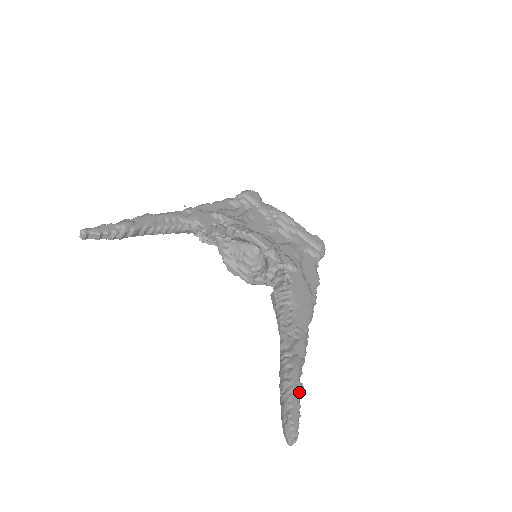
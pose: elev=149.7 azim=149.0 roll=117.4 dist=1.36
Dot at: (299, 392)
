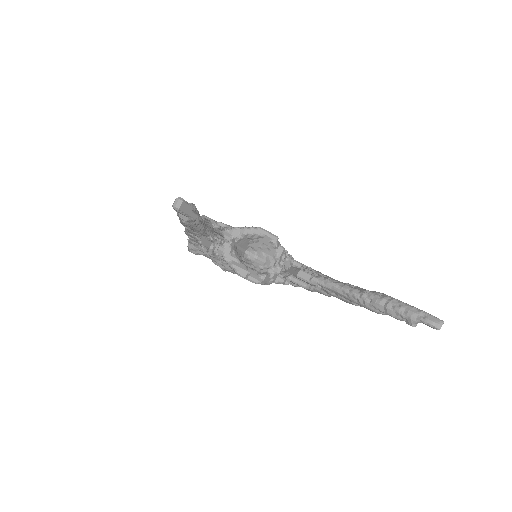
Dot at: occluded
